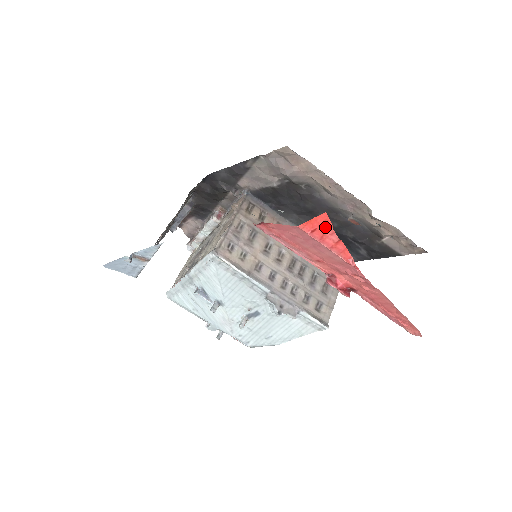
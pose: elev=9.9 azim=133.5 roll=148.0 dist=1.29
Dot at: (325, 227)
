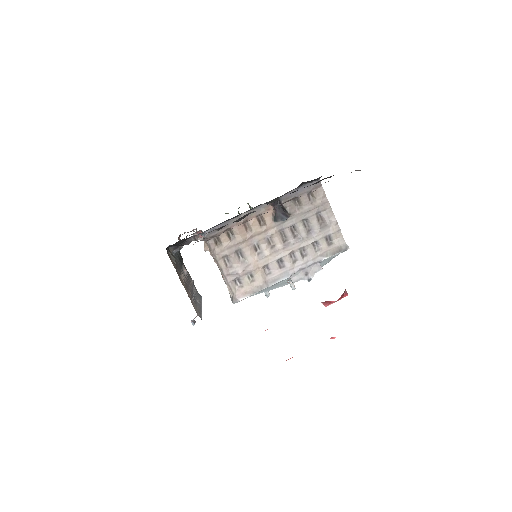
Dot at: occluded
